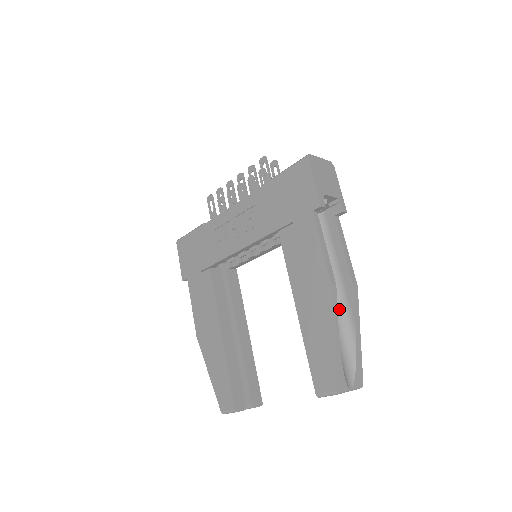
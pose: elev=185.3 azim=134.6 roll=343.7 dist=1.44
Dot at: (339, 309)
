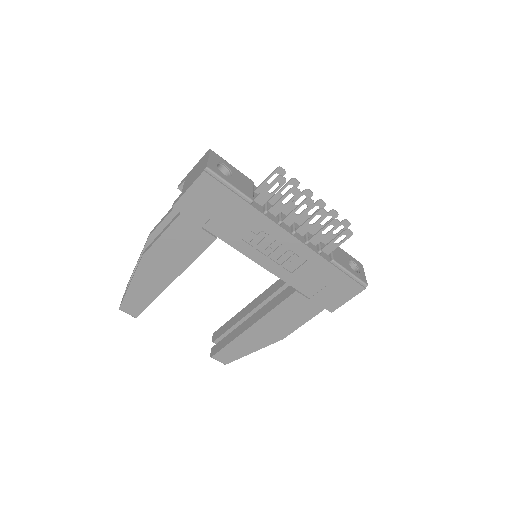
Dot at: occluded
